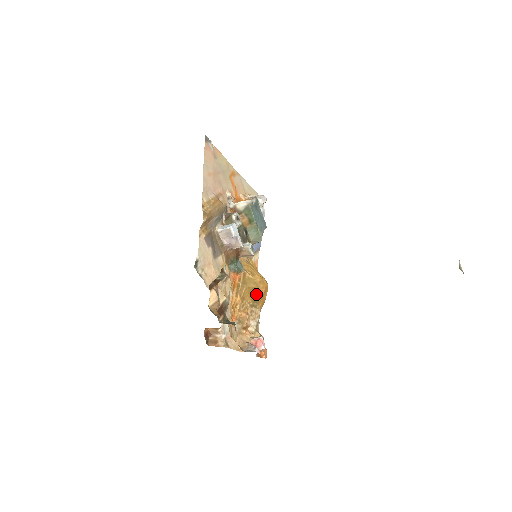
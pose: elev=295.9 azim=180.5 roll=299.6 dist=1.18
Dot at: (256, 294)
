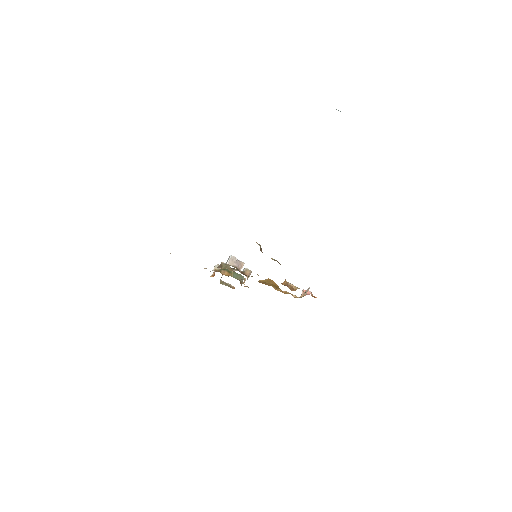
Dot at: (275, 286)
